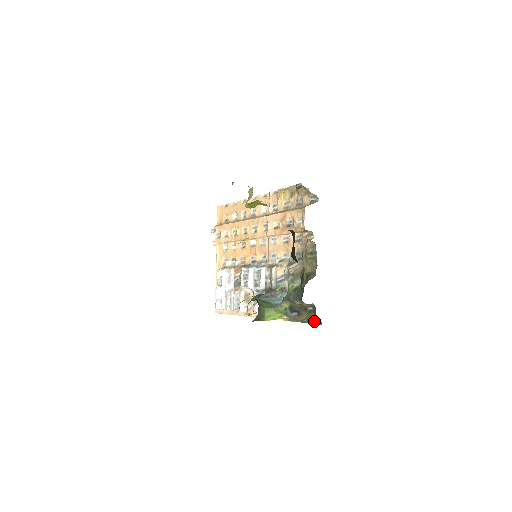
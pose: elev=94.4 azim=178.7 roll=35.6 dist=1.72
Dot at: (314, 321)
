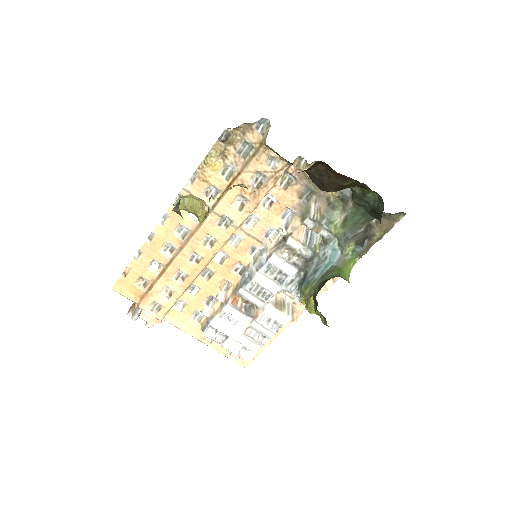
Dot at: (392, 223)
